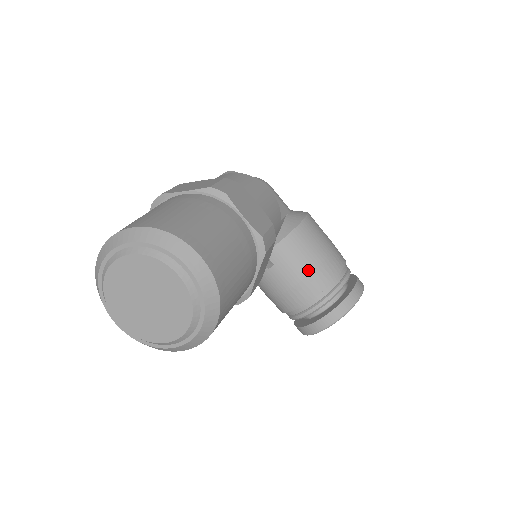
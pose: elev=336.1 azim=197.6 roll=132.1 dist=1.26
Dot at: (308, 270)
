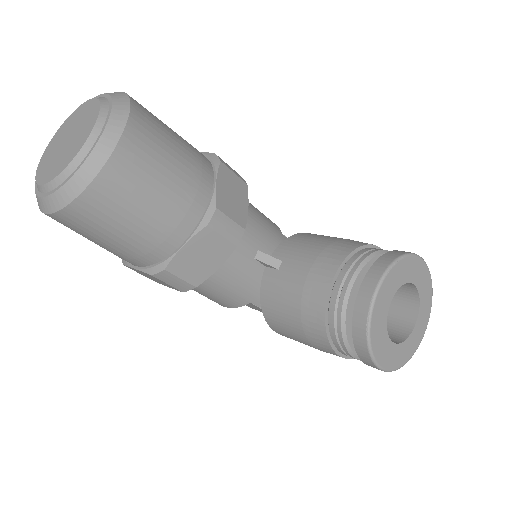
Dot at: (323, 246)
